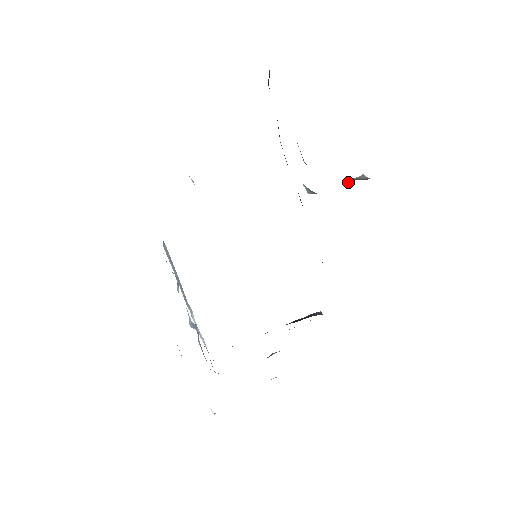
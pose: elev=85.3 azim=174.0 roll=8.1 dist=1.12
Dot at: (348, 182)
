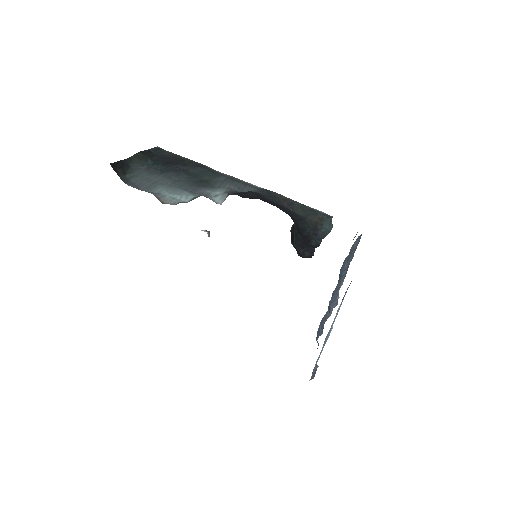
Dot at: occluded
